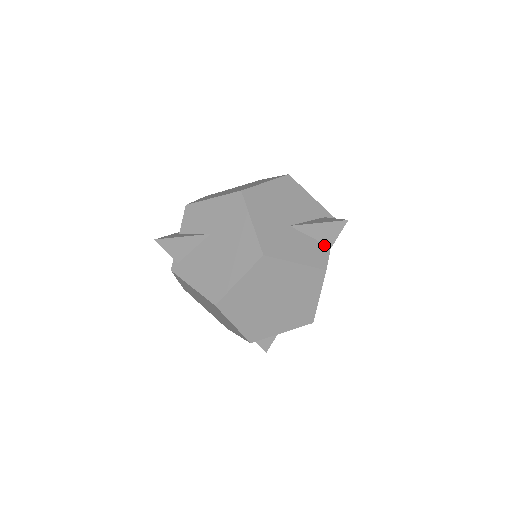
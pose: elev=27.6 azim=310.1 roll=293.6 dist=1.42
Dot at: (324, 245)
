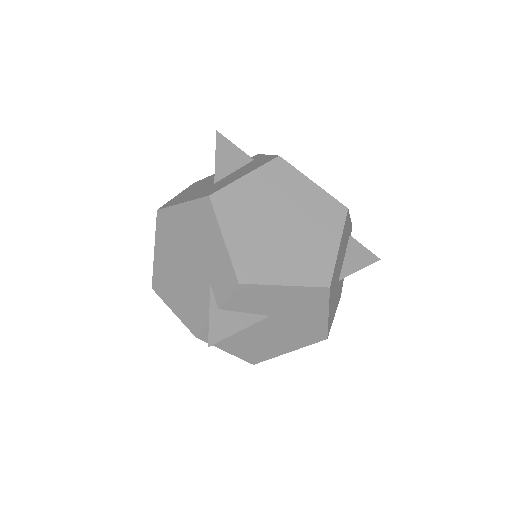
Dot at: occluded
